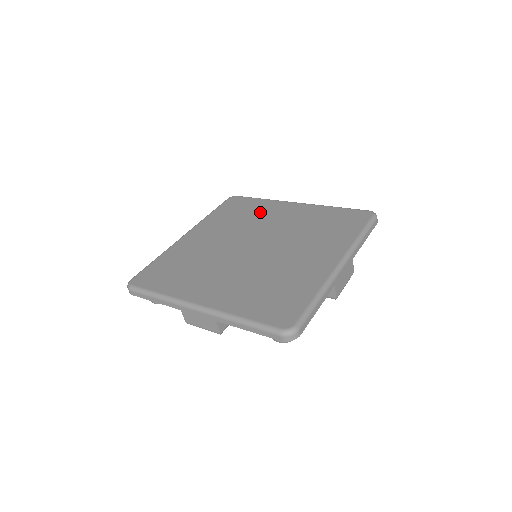
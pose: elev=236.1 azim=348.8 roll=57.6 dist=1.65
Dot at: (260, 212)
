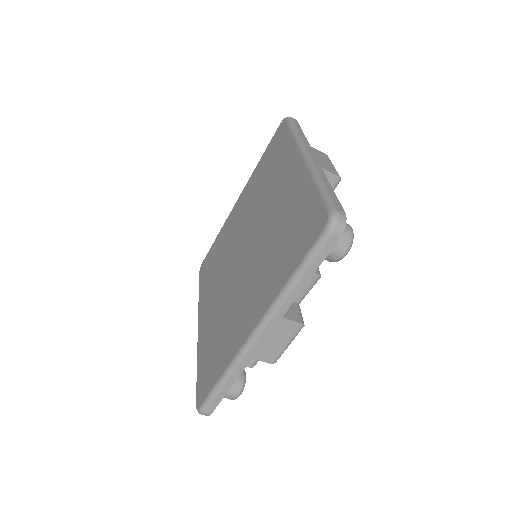
Dot at: (224, 239)
